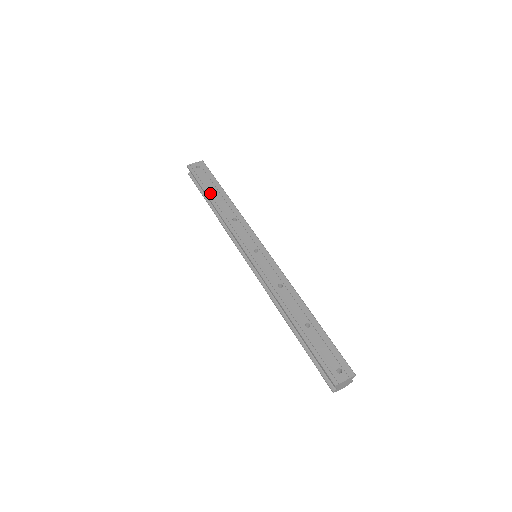
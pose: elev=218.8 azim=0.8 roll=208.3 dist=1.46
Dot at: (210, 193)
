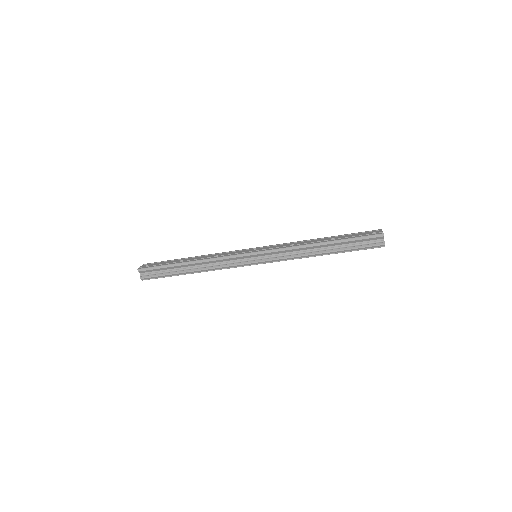
Dot at: (179, 262)
